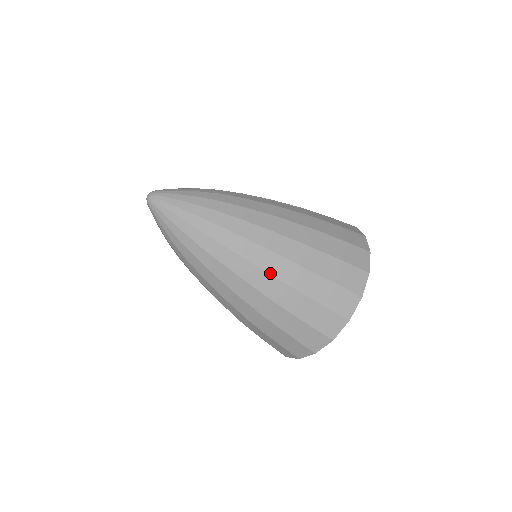
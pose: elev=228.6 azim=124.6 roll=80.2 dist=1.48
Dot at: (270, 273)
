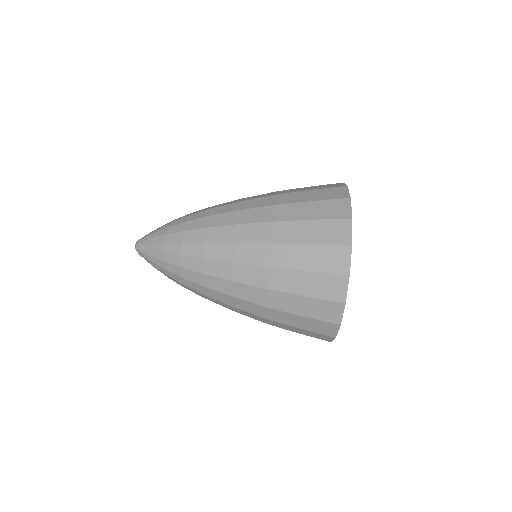
Dot at: (253, 208)
